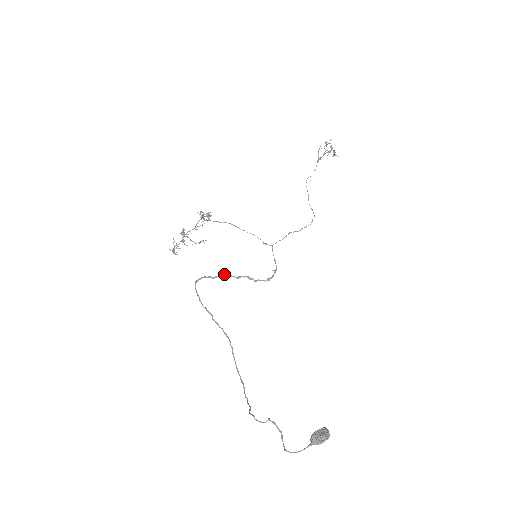
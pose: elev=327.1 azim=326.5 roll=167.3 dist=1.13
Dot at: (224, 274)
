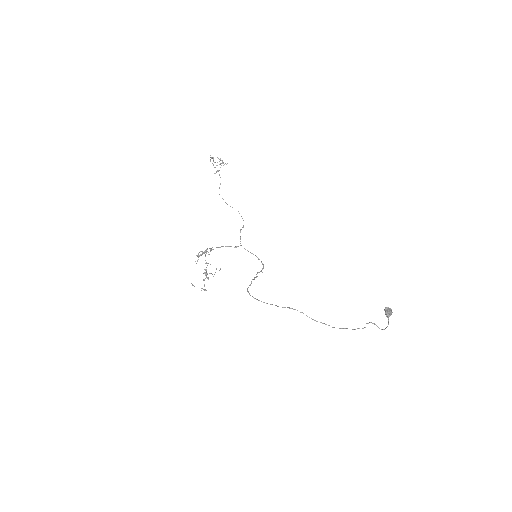
Dot at: (253, 279)
